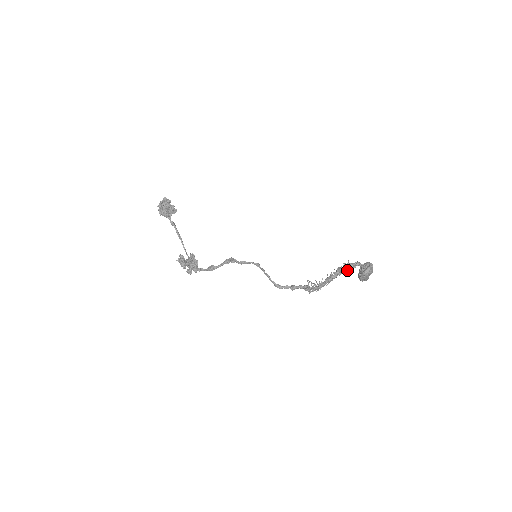
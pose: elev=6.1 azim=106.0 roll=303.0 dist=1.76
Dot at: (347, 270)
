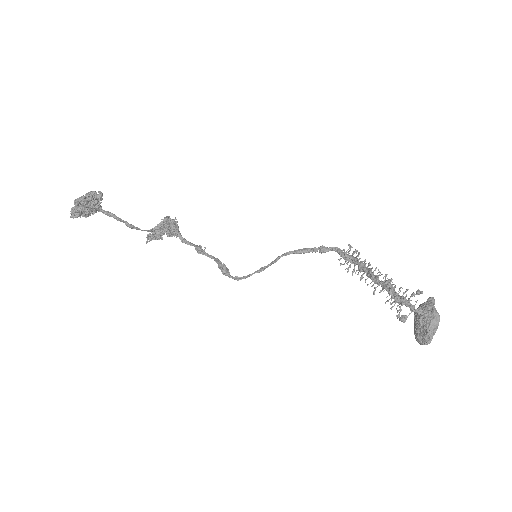
Dot at: (398, 303)
